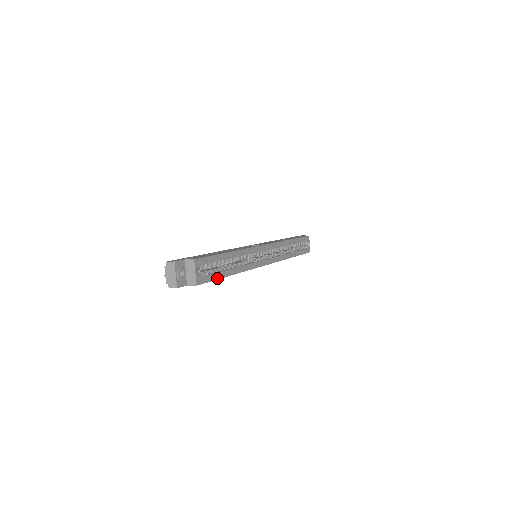
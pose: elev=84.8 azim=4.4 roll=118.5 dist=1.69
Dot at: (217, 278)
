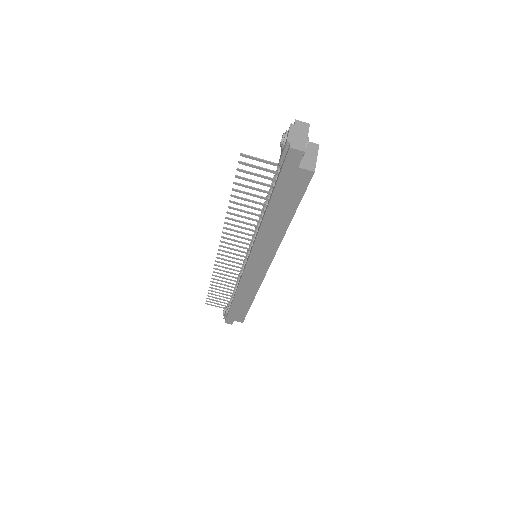
Dot at: (300, 201)
